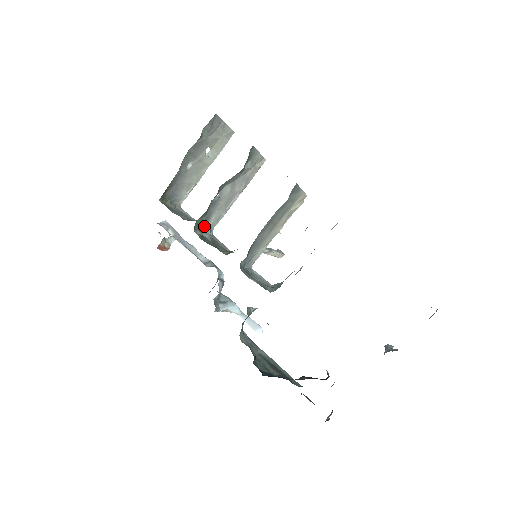
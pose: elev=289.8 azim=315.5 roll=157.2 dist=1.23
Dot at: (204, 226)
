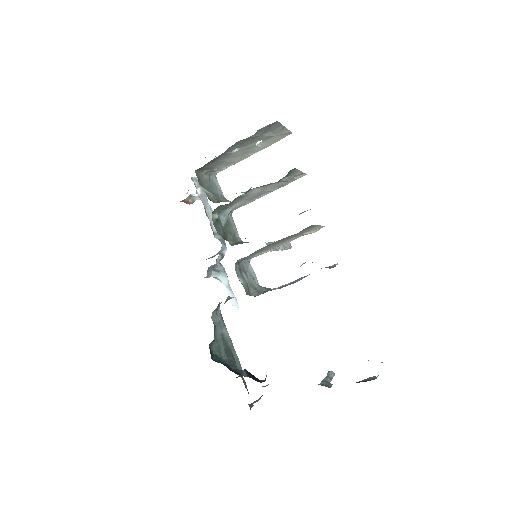
Dot at: (225, 209)
